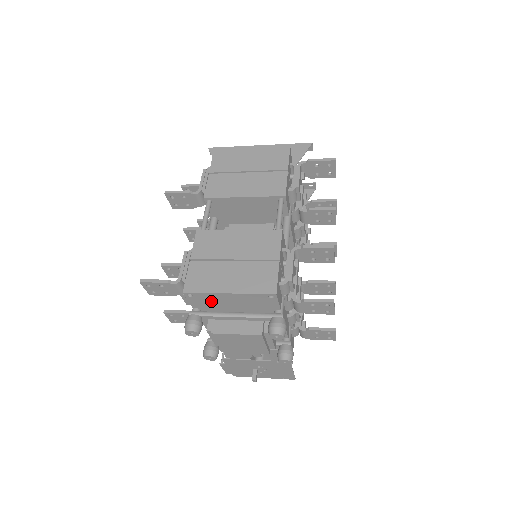
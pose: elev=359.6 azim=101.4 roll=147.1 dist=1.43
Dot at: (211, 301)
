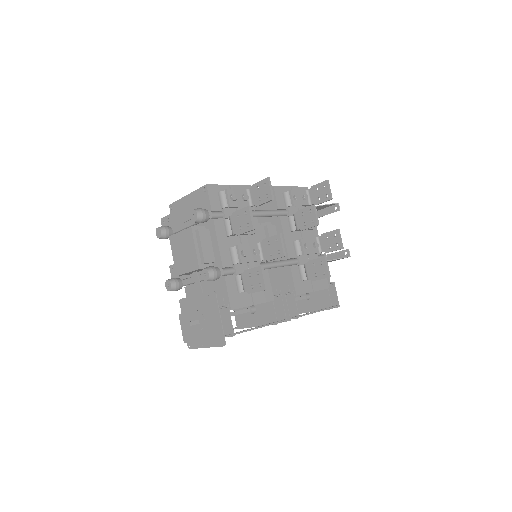
Dot at: (180, 213)
